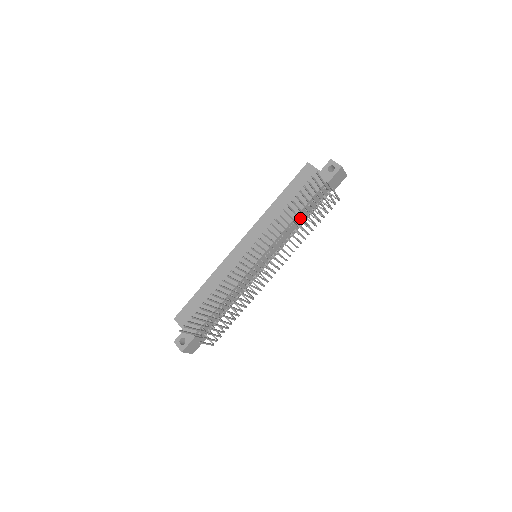
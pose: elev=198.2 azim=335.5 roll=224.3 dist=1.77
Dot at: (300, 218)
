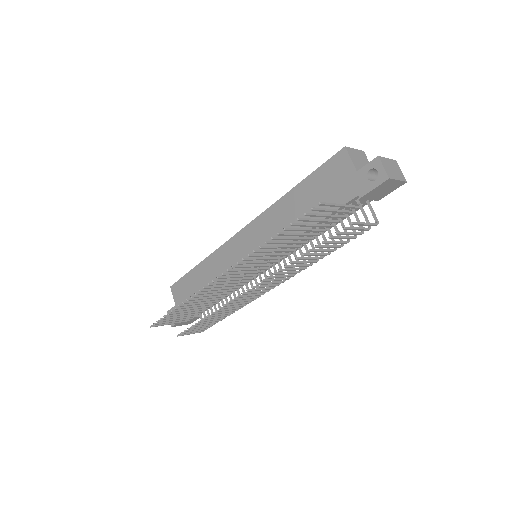
Dot at: (308, 239)
